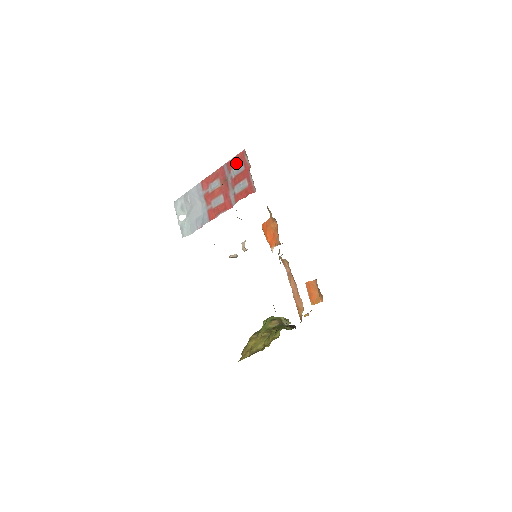
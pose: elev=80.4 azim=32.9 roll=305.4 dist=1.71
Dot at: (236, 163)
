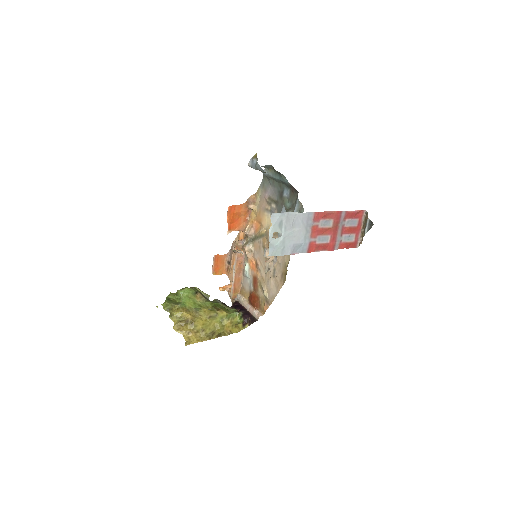
Dot at: (354, 217)
